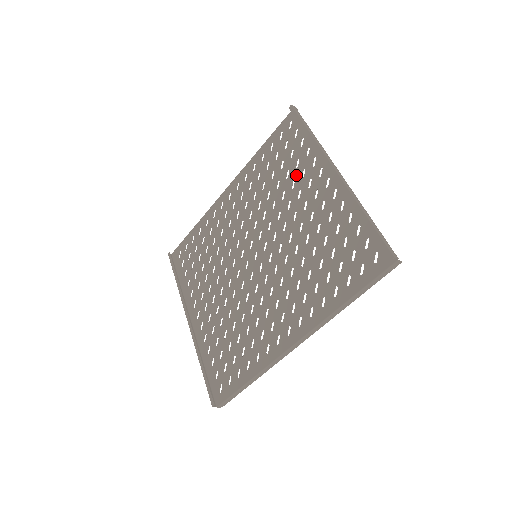
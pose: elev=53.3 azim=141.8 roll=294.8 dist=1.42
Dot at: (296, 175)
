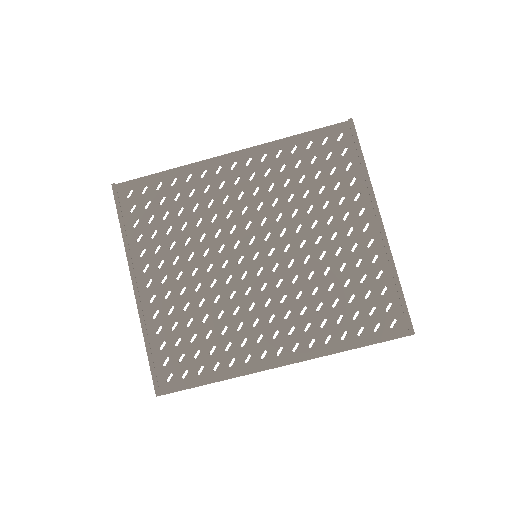
Dot at: (332, 197)
